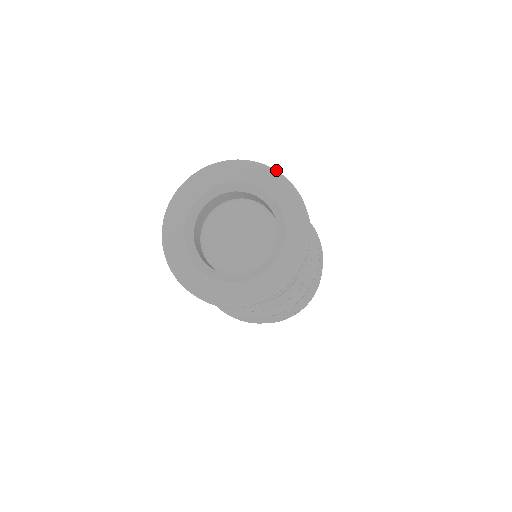
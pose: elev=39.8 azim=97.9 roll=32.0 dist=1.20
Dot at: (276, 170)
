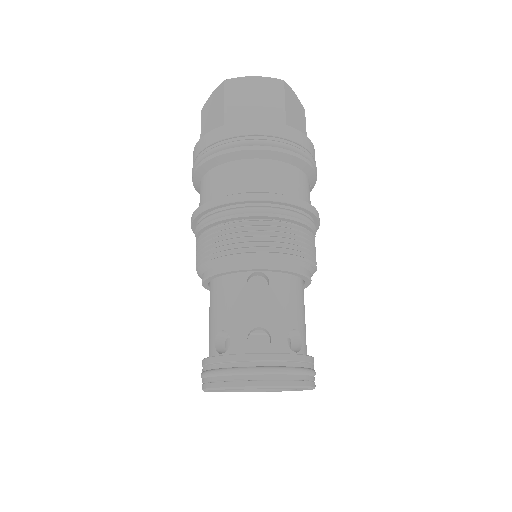
Dot at: (299, 386)
